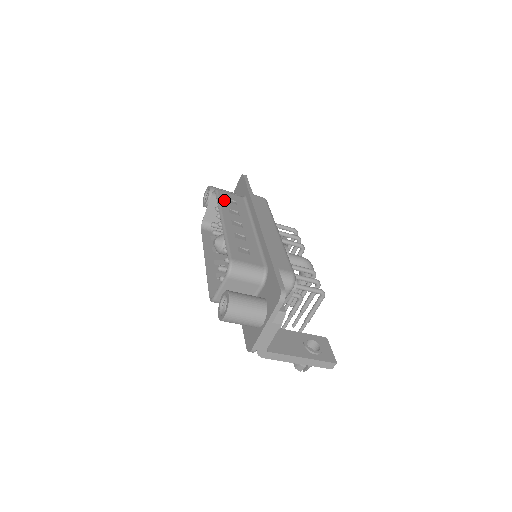
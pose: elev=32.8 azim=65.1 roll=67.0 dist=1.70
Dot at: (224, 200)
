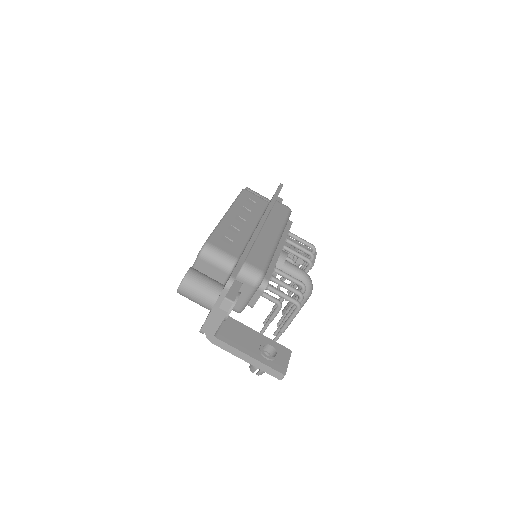
Dot at: (244, 198)
